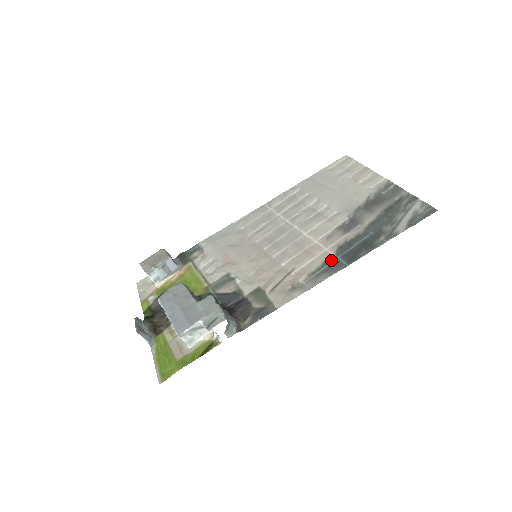
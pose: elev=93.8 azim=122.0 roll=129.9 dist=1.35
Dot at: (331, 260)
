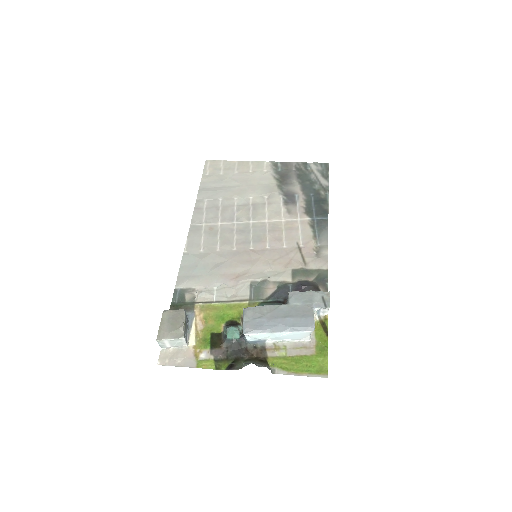
Dot at: (314, 222)
